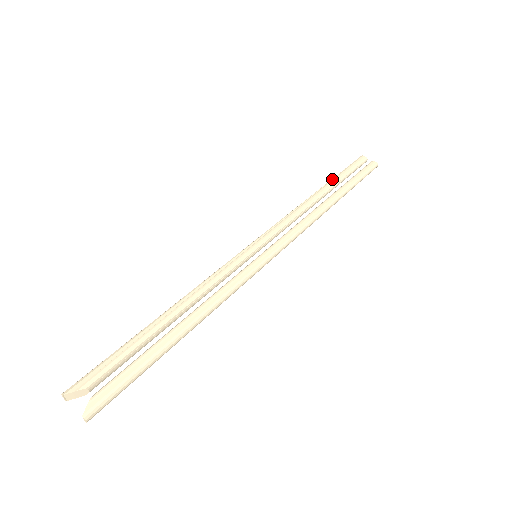
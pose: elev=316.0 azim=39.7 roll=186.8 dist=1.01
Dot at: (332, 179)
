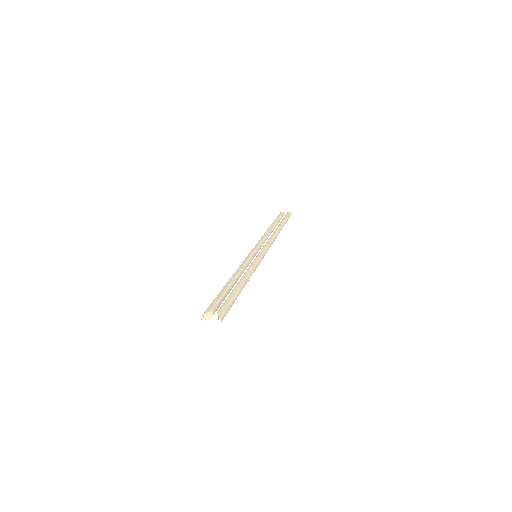
Dot at: (272, 223)
